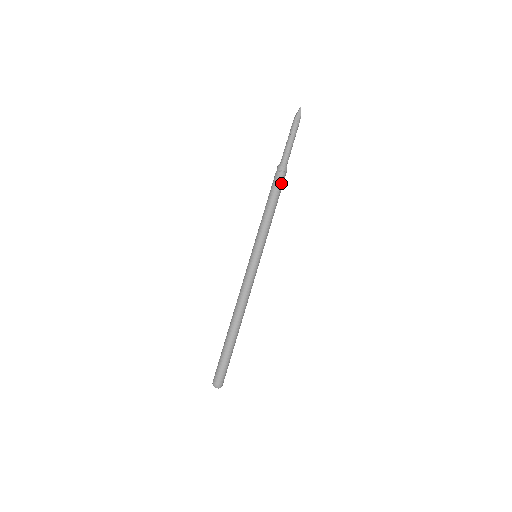
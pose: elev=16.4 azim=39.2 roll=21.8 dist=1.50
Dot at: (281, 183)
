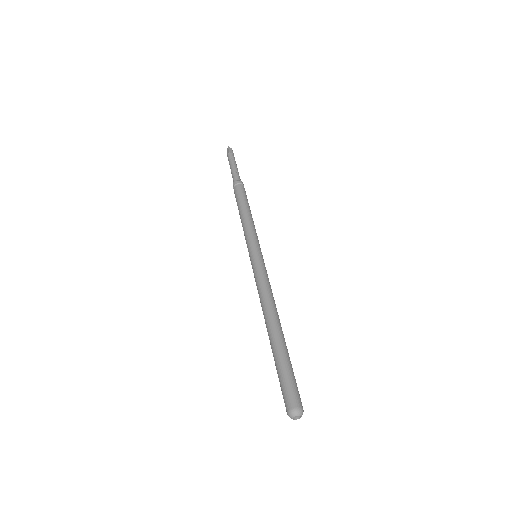
Dot at: (245, 193)
